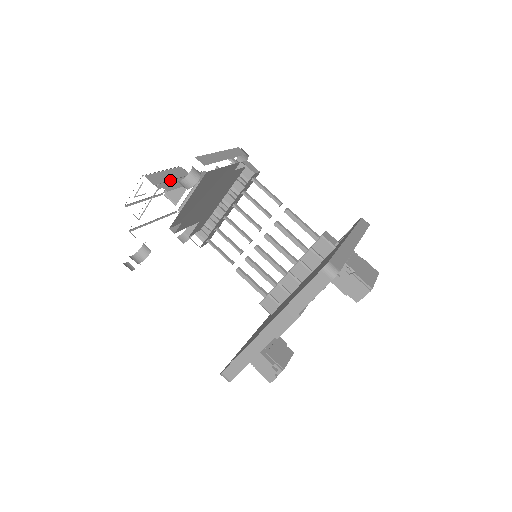
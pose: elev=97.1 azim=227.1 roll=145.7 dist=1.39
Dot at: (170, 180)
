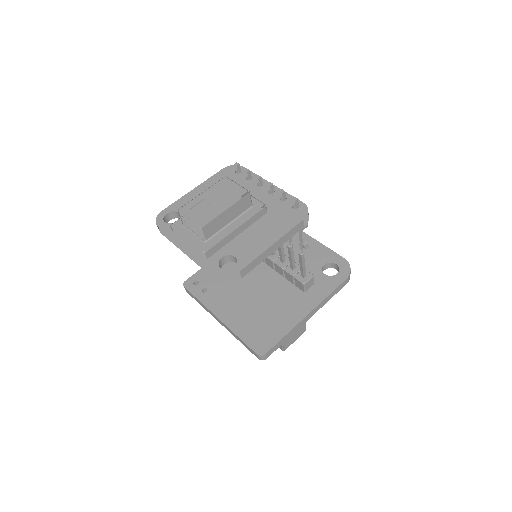
Dot at: occluded
